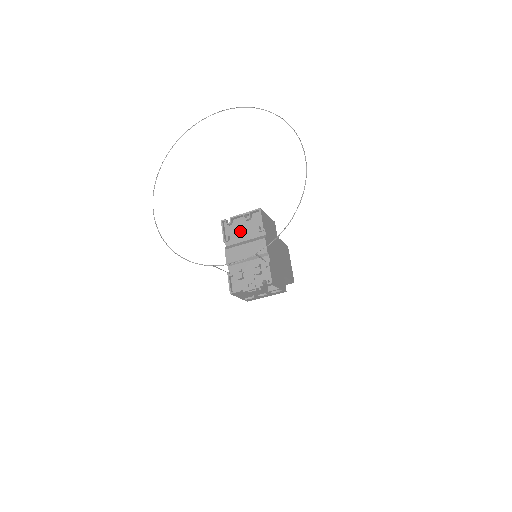
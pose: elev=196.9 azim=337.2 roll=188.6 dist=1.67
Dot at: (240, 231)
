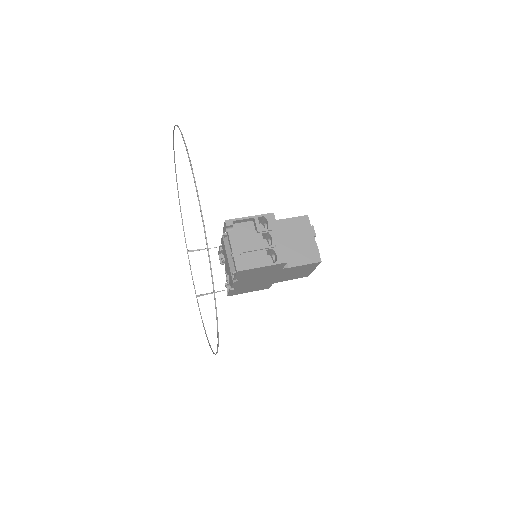
Dot at: occluded
